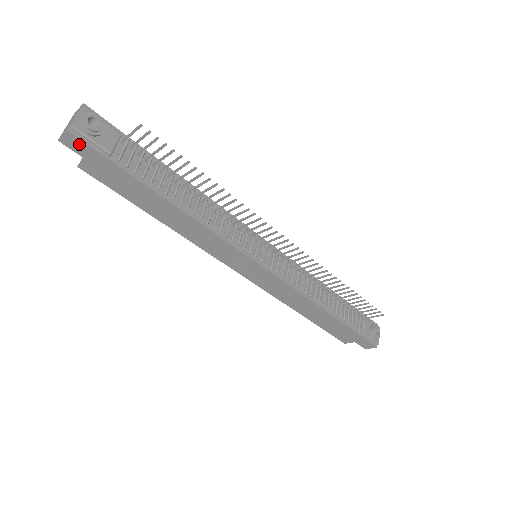
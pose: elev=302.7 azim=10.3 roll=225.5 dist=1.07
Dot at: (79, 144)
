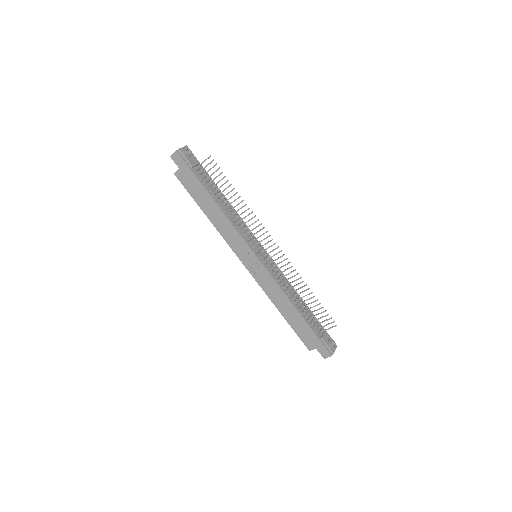
Dot at: (179, 159)
